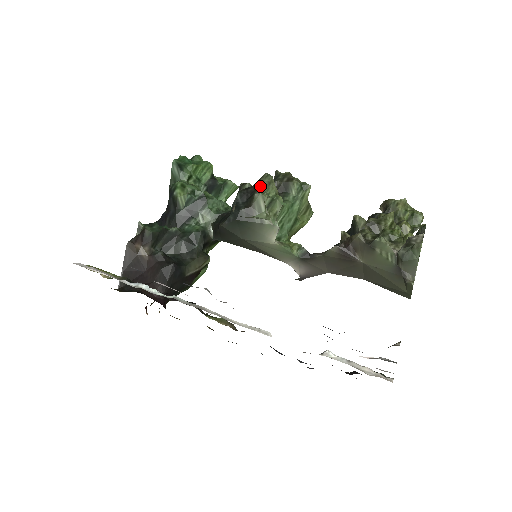
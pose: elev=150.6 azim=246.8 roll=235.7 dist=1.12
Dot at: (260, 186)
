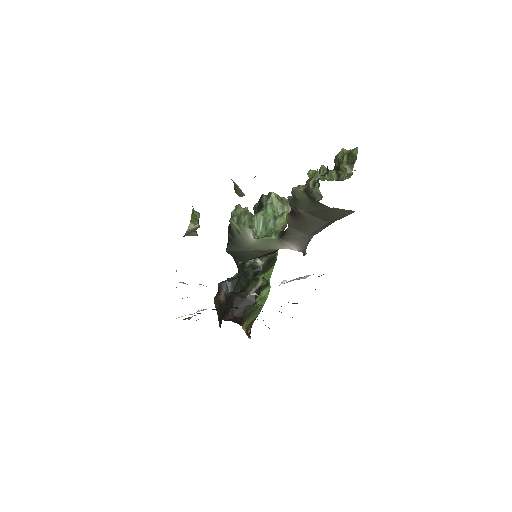
Dot at: (231, 215)
